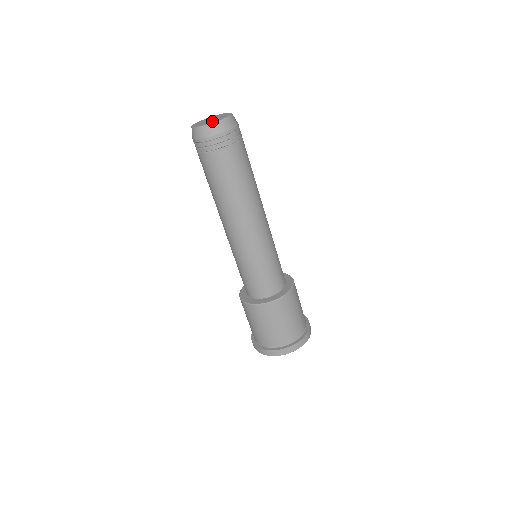
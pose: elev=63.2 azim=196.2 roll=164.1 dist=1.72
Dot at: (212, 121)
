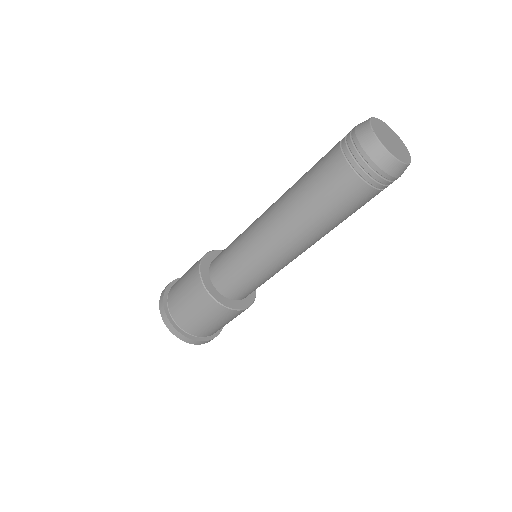
Dot at: (397, 153)
